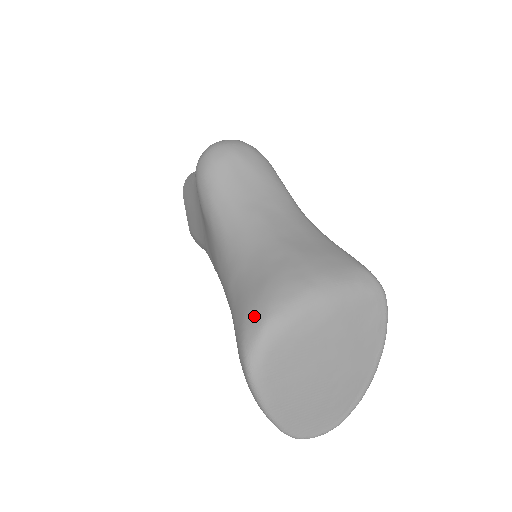
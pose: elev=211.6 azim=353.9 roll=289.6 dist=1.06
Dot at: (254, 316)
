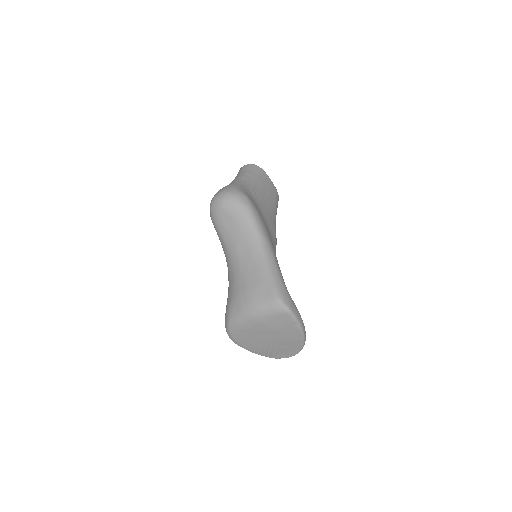
Dot at: (226, 318)
